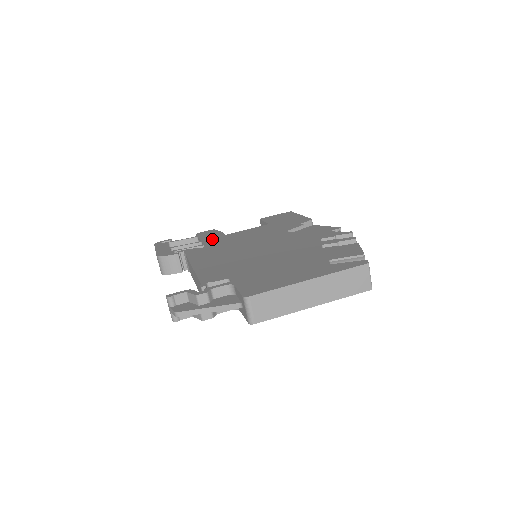
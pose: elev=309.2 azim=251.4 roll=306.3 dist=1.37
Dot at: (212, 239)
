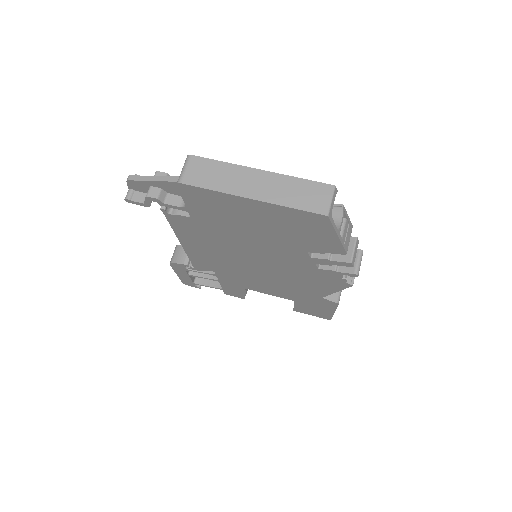
Dot at: occluded
